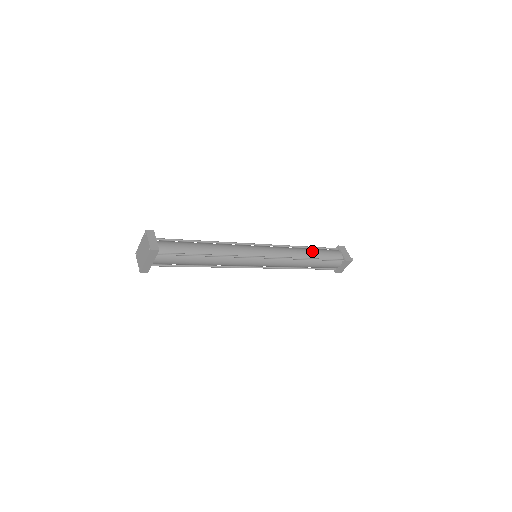
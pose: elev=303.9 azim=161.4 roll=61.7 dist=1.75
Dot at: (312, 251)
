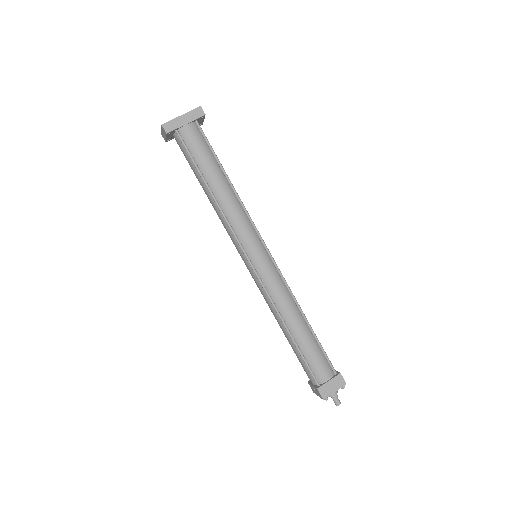
Dot at: occluded
